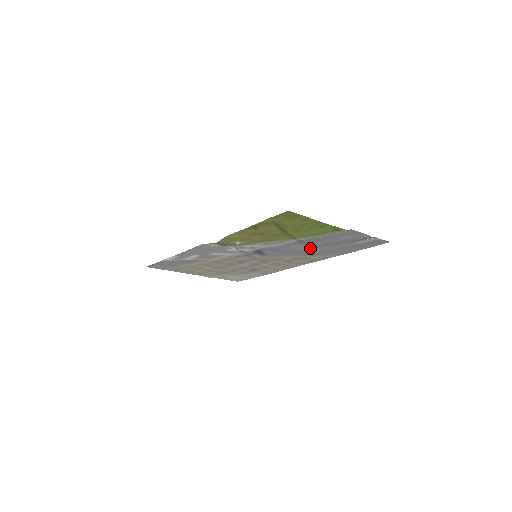
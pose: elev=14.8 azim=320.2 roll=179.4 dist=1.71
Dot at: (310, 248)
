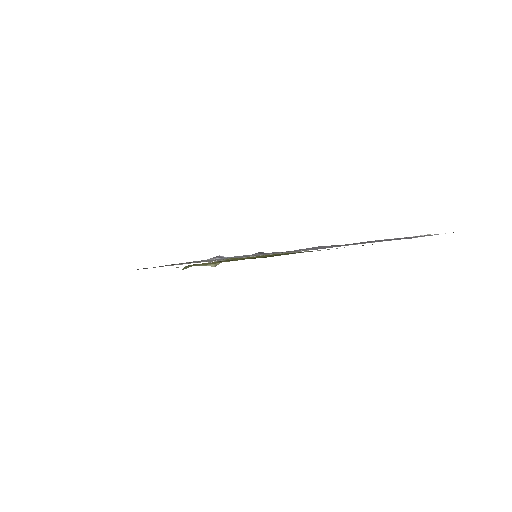
Dot at: (328, 247)
